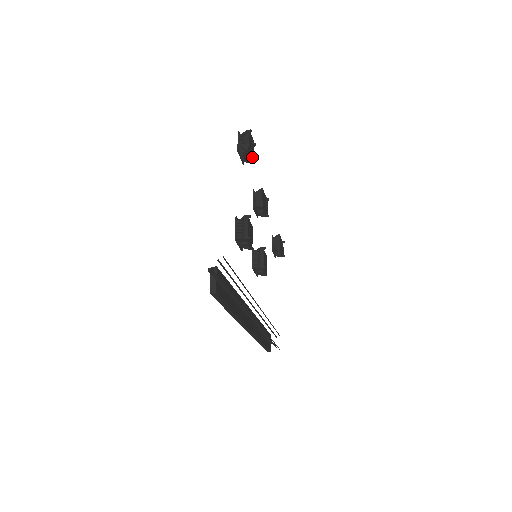
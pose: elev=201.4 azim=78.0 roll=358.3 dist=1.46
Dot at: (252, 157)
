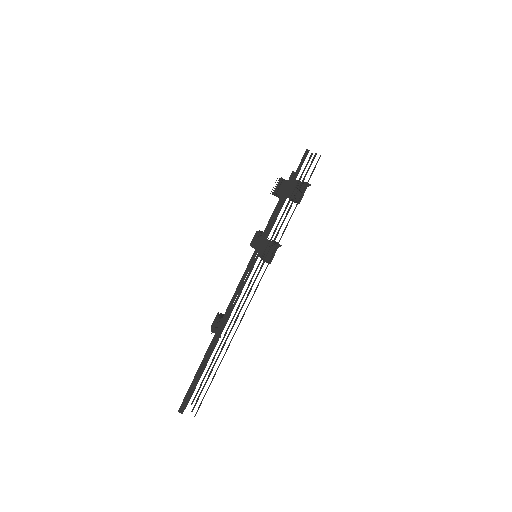
Dot at: occluded
